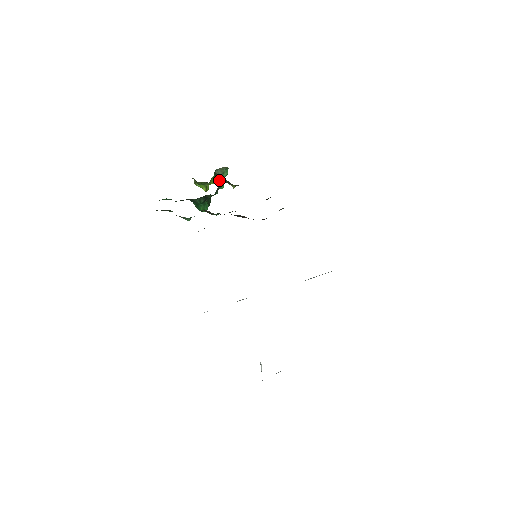
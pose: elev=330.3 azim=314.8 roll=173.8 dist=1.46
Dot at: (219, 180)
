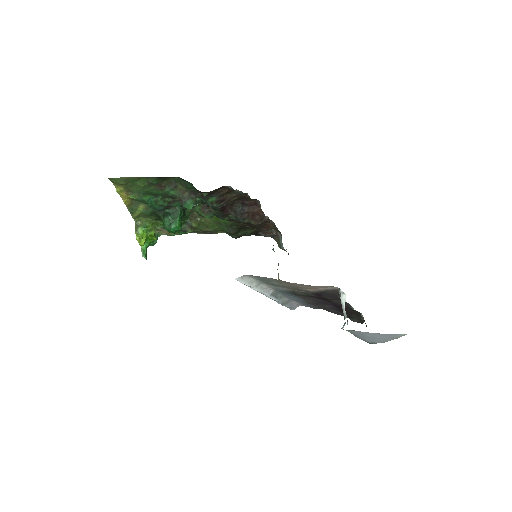
Dot at: (145, 248)
